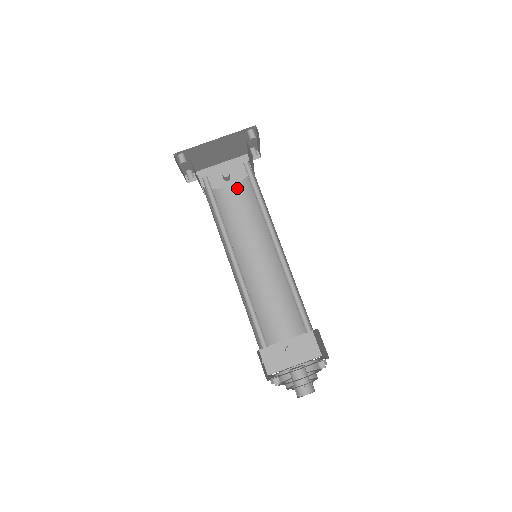
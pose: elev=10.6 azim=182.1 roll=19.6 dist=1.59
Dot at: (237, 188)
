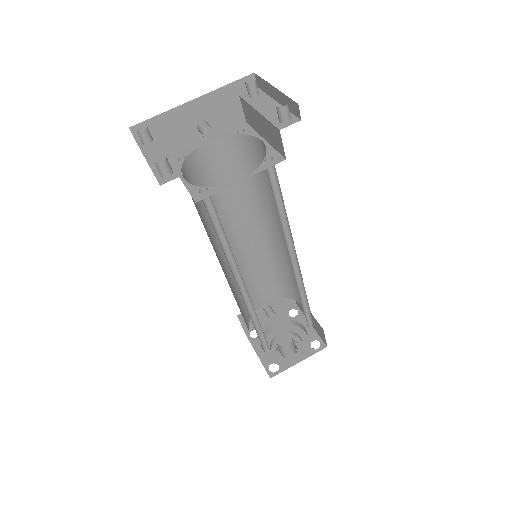
Dot at: (220, 145)
